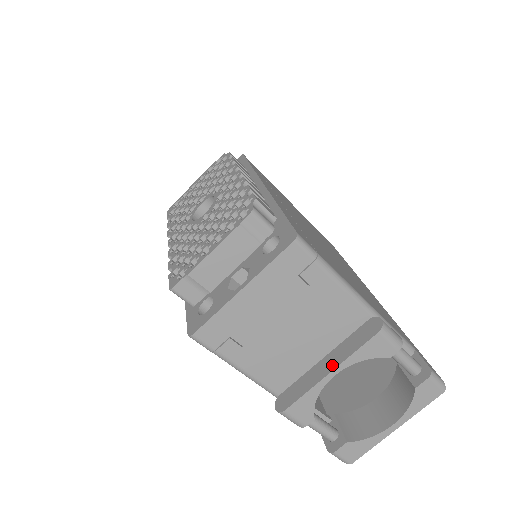
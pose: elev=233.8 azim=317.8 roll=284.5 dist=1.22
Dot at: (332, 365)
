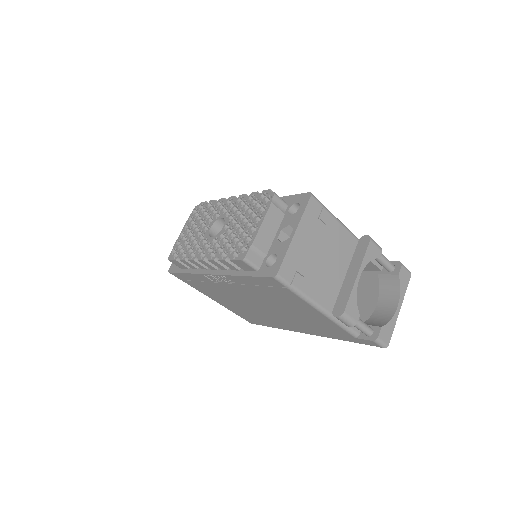
Dot at: (355, 272)
